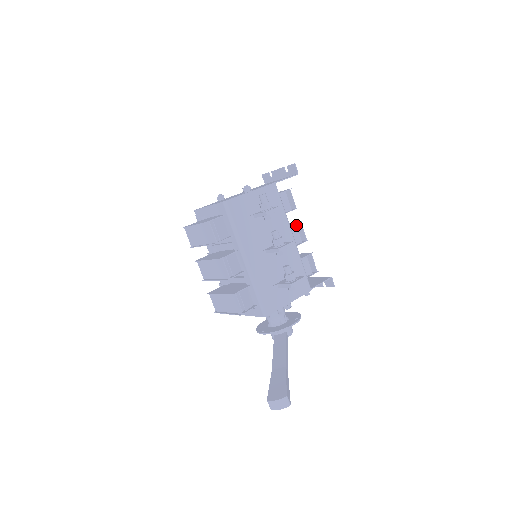
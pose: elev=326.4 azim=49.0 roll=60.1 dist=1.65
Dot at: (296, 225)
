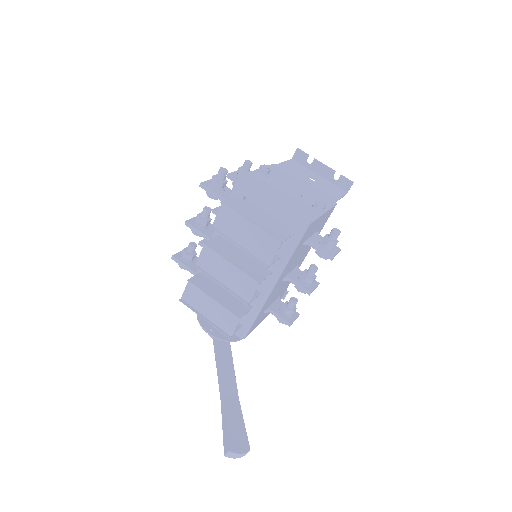
Dot at: occluded
